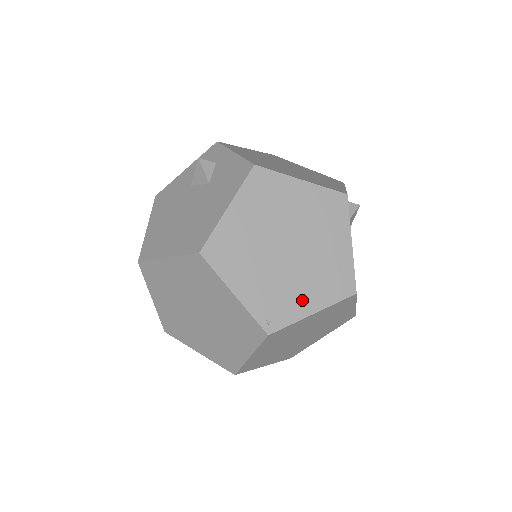
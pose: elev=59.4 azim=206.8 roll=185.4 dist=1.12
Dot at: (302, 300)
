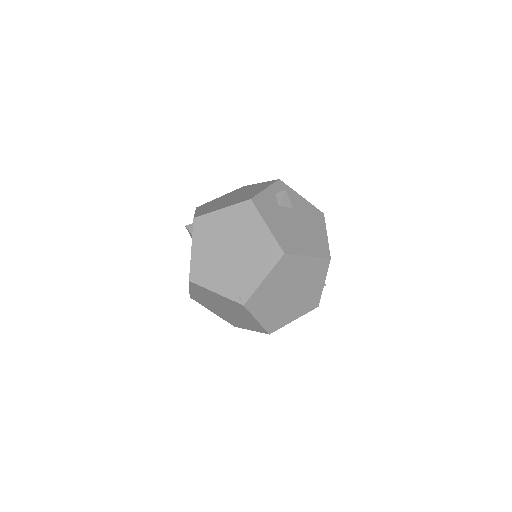
Dot at: (253, 276)
